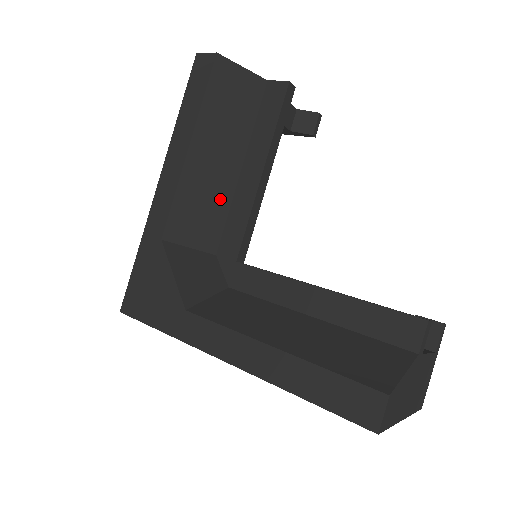
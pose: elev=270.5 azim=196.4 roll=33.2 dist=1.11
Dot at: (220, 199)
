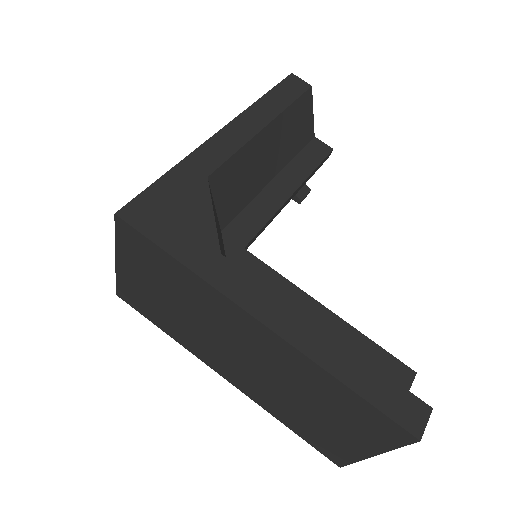
Dot at: (251, 187)
